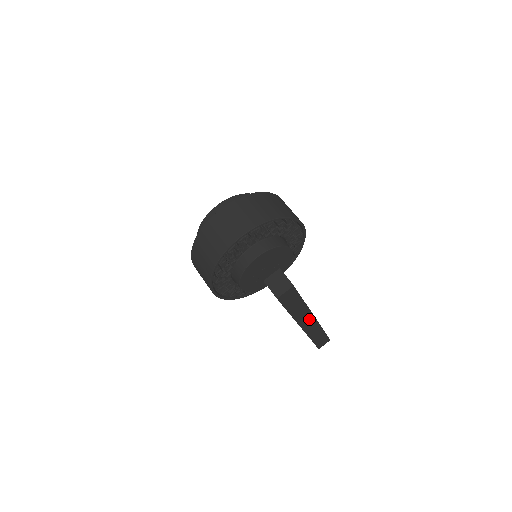
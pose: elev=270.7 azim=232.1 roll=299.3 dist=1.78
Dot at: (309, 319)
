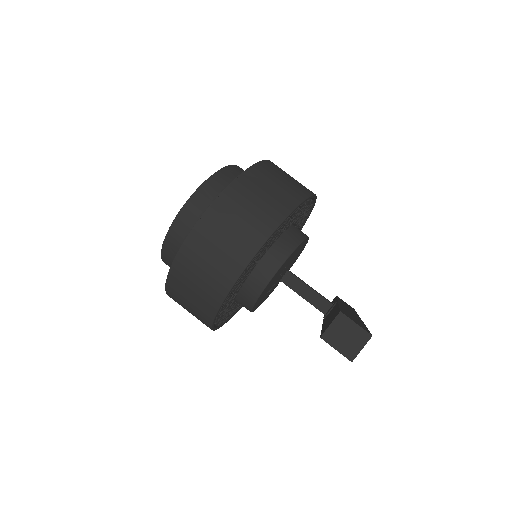
Dot at: occluded
